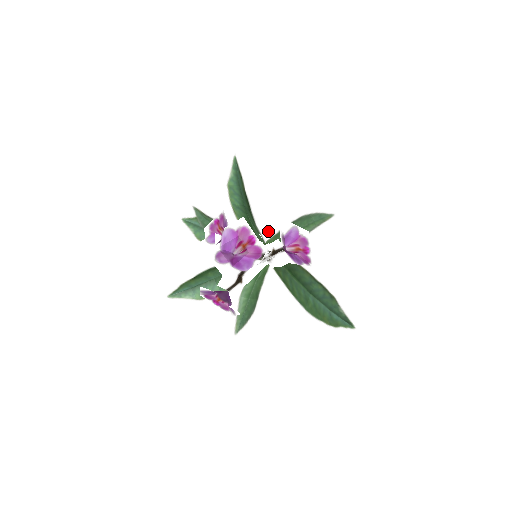
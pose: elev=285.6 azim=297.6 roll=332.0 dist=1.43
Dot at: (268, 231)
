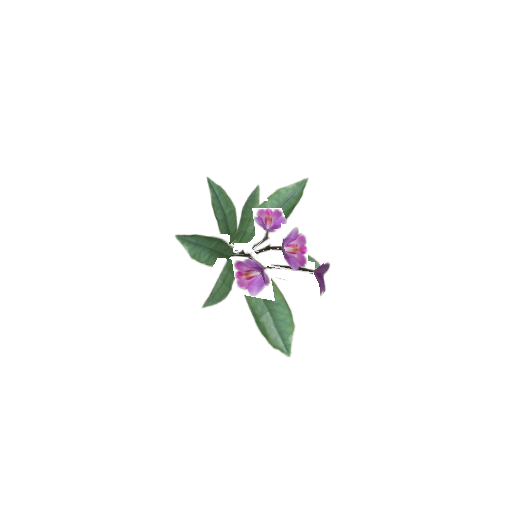
Dot at: occluded
